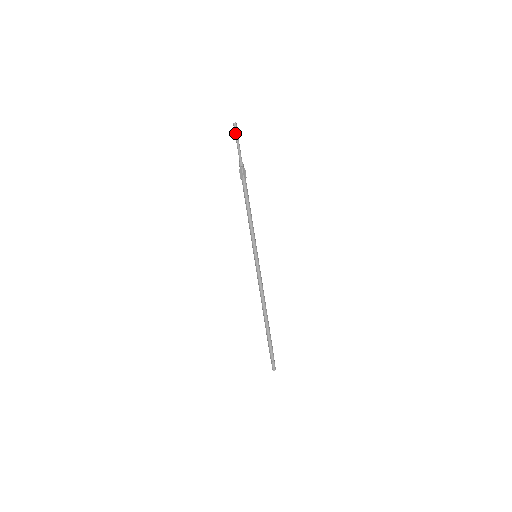
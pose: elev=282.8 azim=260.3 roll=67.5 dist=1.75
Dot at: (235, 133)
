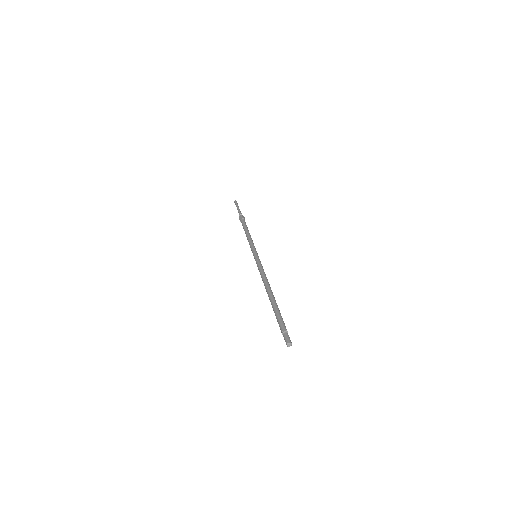
Dot at: (236, 204)
